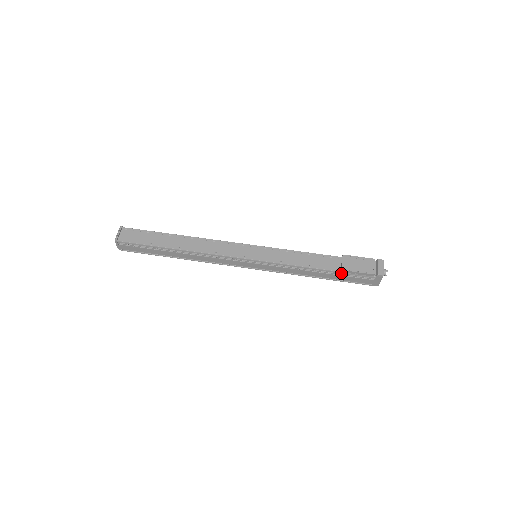
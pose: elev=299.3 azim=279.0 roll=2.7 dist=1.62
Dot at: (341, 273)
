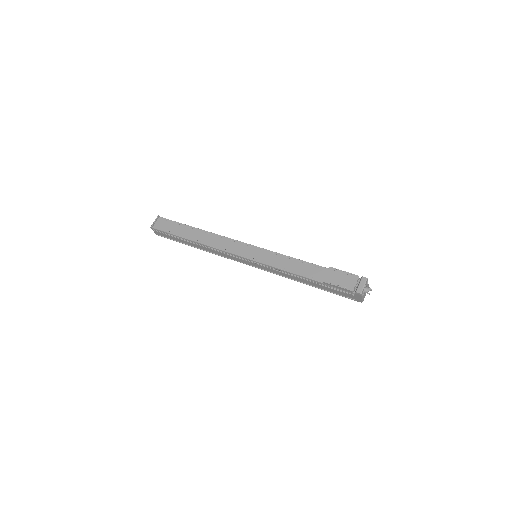
Dot at: (324, 284)
